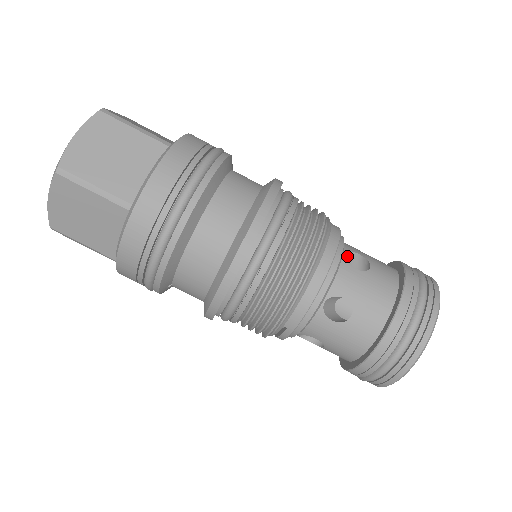
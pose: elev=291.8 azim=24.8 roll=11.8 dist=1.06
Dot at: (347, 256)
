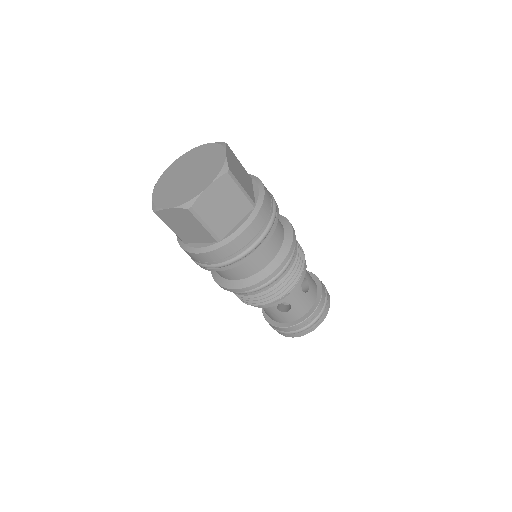
Dot at: occluded
